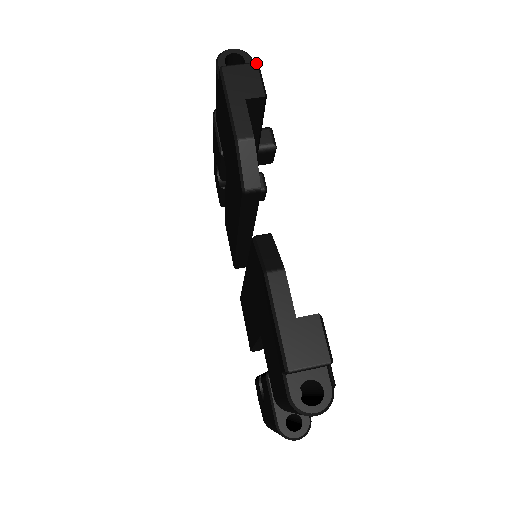
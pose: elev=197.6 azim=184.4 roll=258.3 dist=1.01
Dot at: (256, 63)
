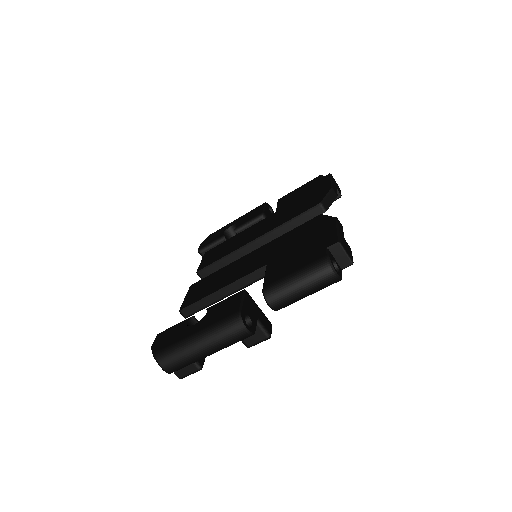
Dot at: occluded
